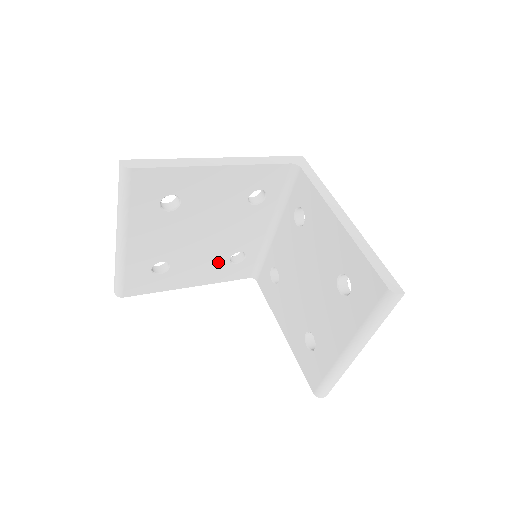
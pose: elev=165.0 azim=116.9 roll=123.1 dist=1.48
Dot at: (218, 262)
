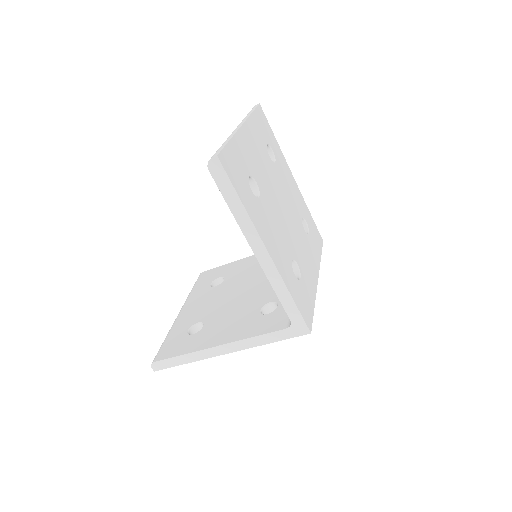
Dot at: (248, 316)
